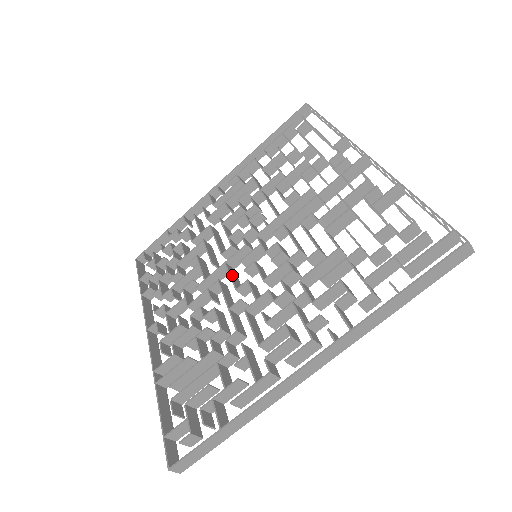
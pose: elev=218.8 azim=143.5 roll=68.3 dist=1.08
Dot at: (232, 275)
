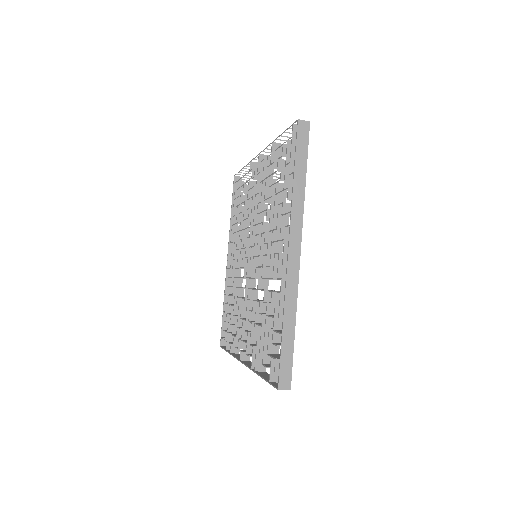
Dot at: occluded
